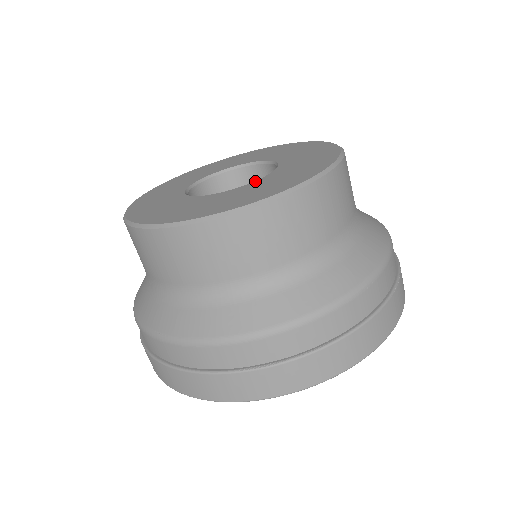
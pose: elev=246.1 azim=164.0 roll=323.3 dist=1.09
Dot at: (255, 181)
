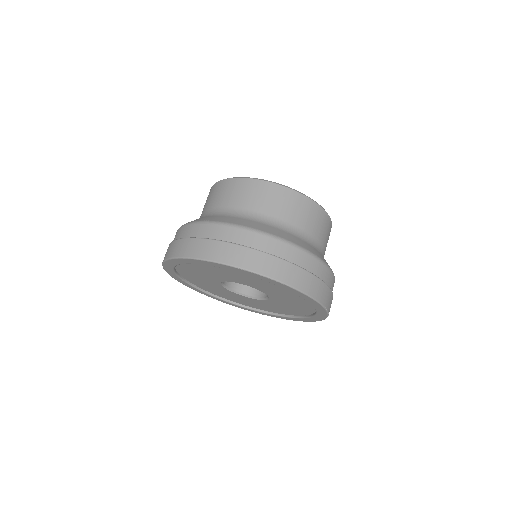
Dot at: occluded
